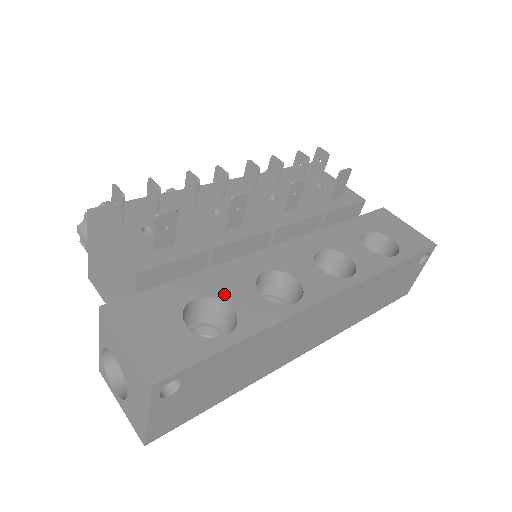
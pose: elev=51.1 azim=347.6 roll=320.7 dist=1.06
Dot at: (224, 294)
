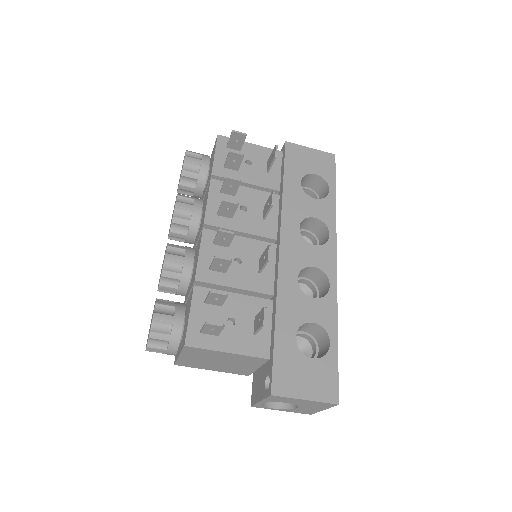
Dot at: (302, 318)
